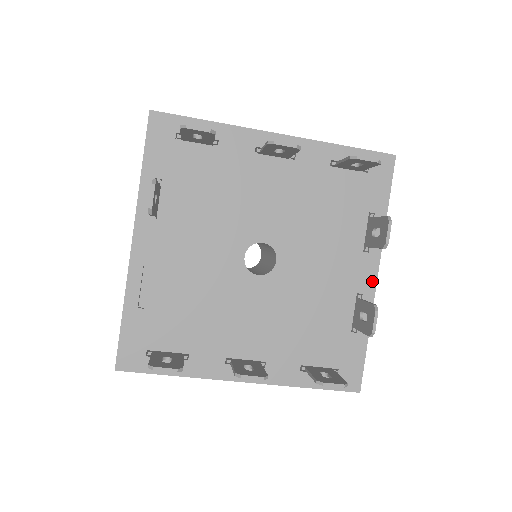
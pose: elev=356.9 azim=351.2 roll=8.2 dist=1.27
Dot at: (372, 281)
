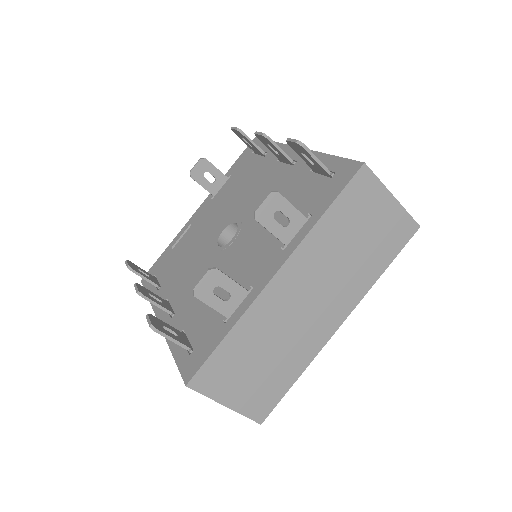
Dot at: (267, 279)
